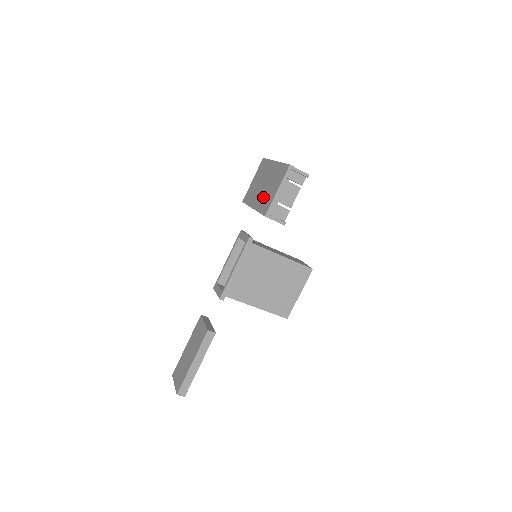
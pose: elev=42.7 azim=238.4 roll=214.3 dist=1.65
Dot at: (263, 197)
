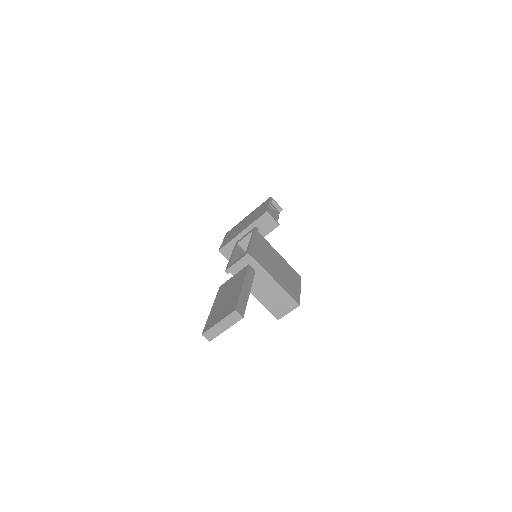
Dot at: (252, 219)
